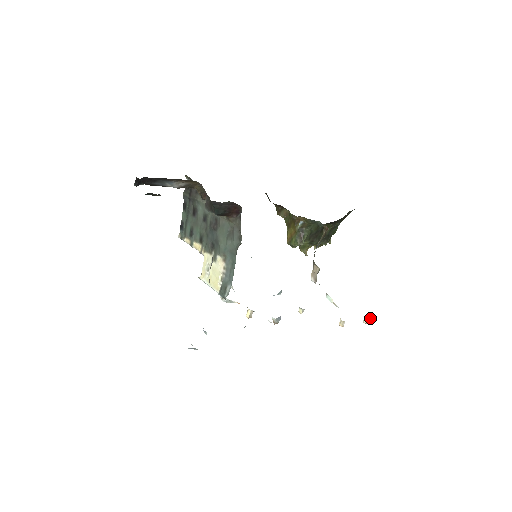
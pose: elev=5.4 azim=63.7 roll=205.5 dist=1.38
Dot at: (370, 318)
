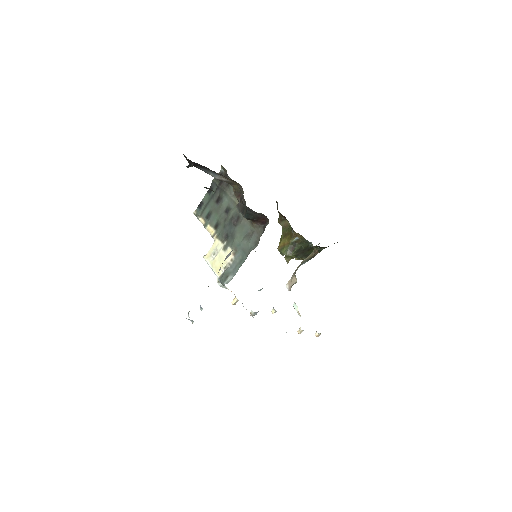
Dot at: occluded
